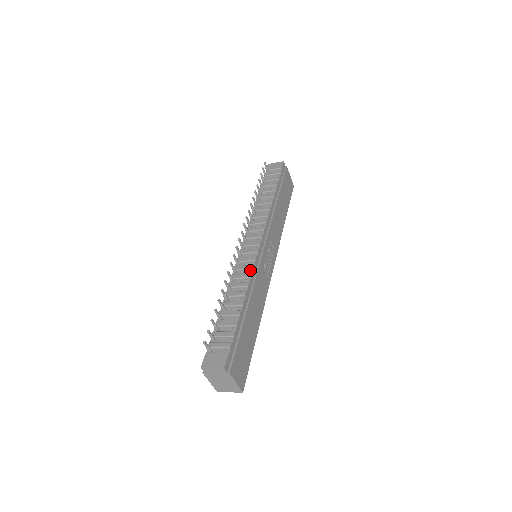
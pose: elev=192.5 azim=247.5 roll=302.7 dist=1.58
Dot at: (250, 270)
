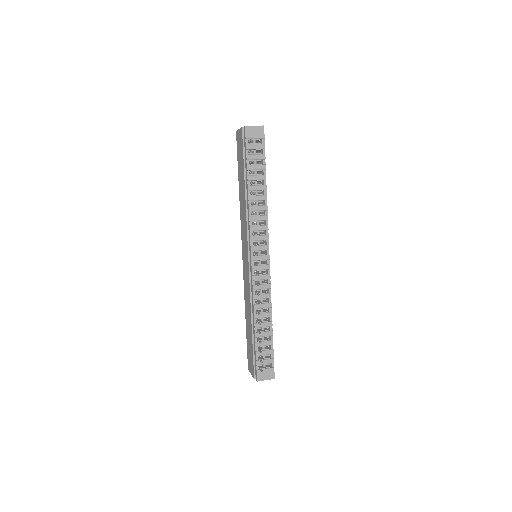
Dot at: (268, 290)
